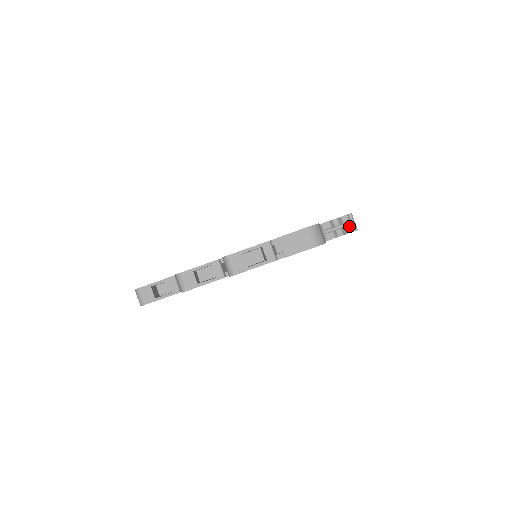
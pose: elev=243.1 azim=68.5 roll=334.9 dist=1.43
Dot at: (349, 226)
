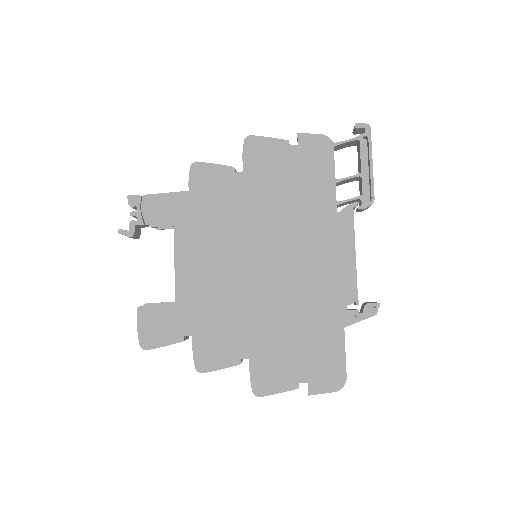
Dot at: (371, 306)
